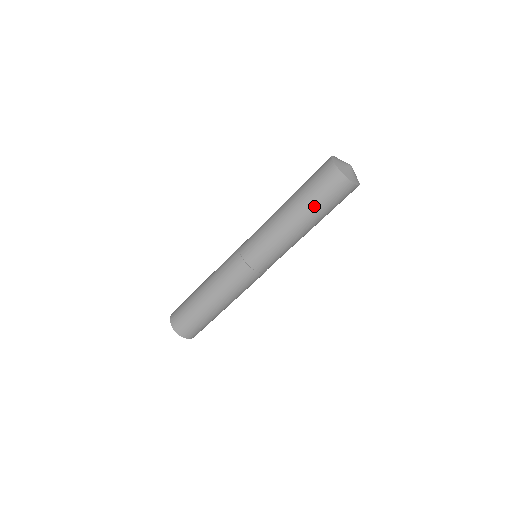
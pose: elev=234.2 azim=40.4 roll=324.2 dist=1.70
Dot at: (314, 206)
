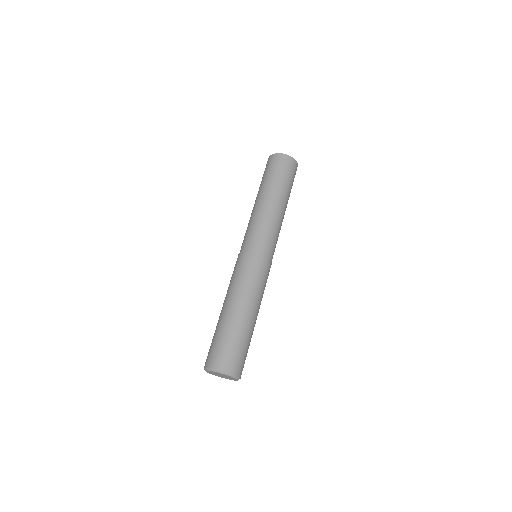
Dot at: (277, 182)
